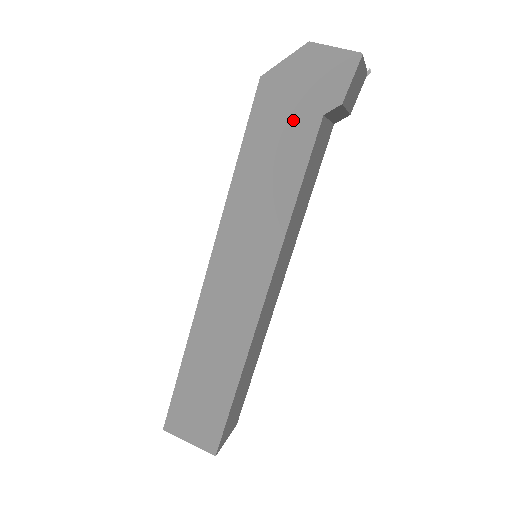
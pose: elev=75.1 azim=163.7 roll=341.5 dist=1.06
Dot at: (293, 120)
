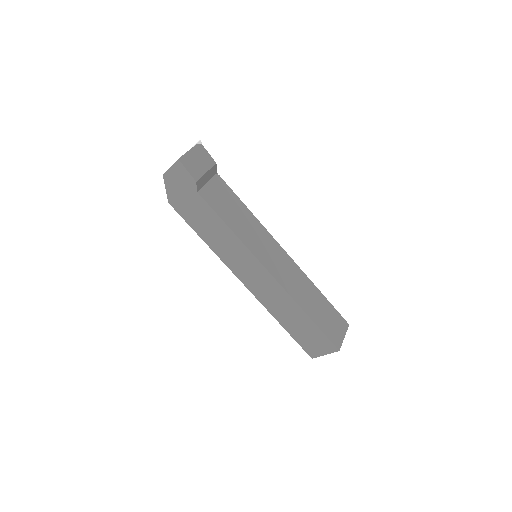
Dot at: (193, 204)
